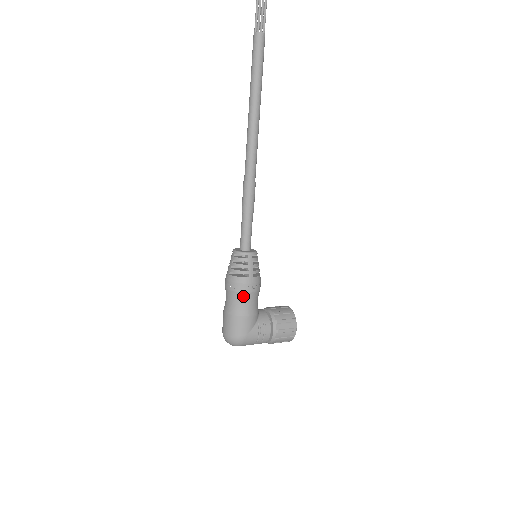
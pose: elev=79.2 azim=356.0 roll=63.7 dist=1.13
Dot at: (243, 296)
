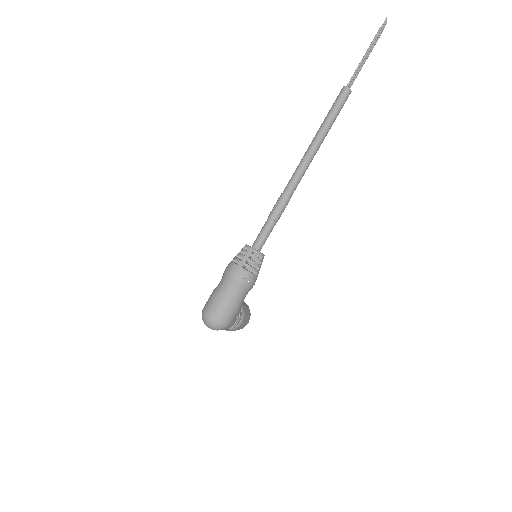
Dot at: (246, 290)
